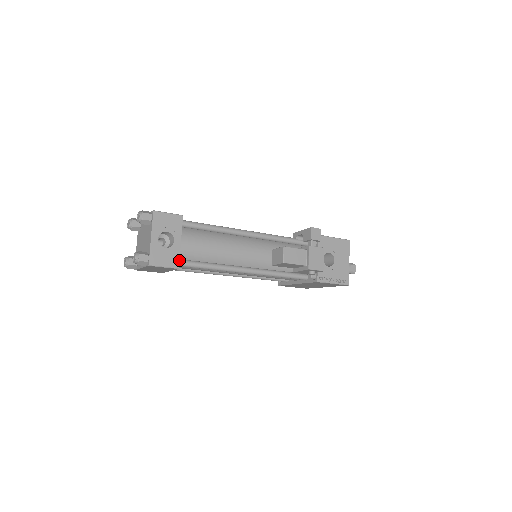
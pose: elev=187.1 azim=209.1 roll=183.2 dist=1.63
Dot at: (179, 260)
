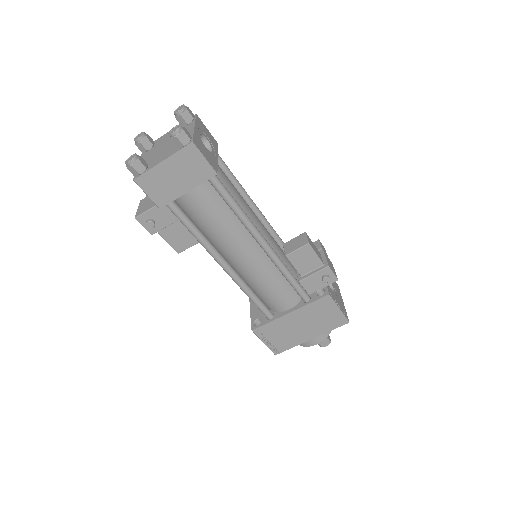
Dot at: (217, 168)
